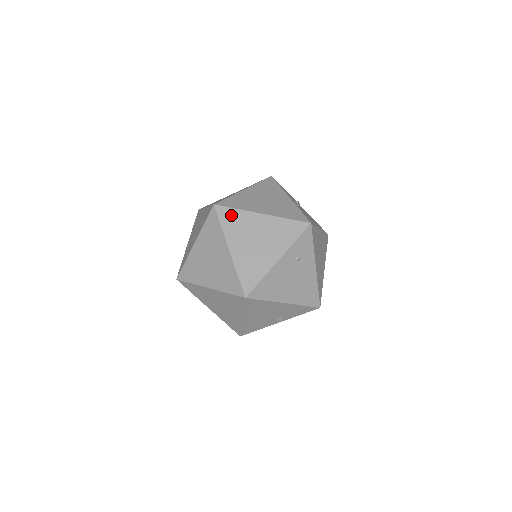
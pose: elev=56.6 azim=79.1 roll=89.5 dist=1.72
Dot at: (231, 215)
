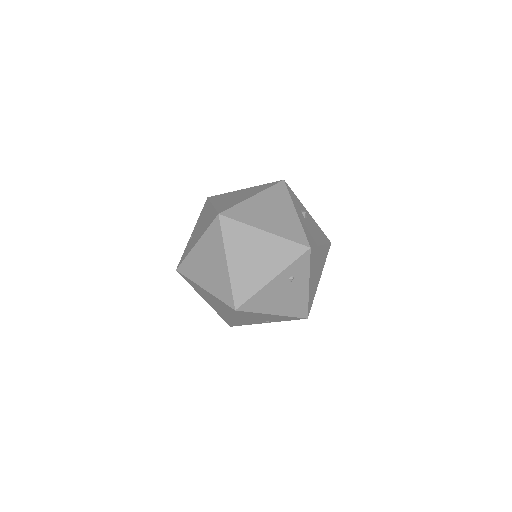
Dot at: (234, 227)
